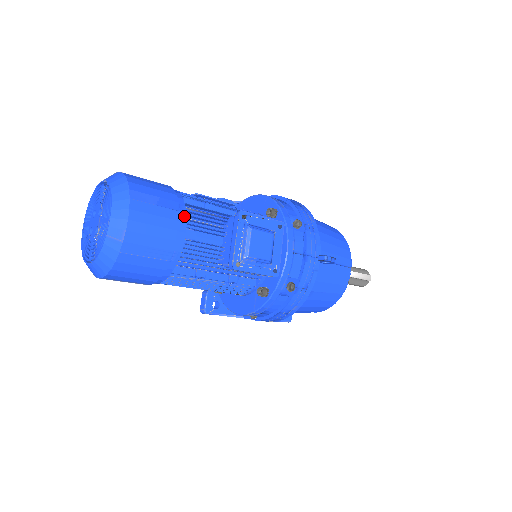
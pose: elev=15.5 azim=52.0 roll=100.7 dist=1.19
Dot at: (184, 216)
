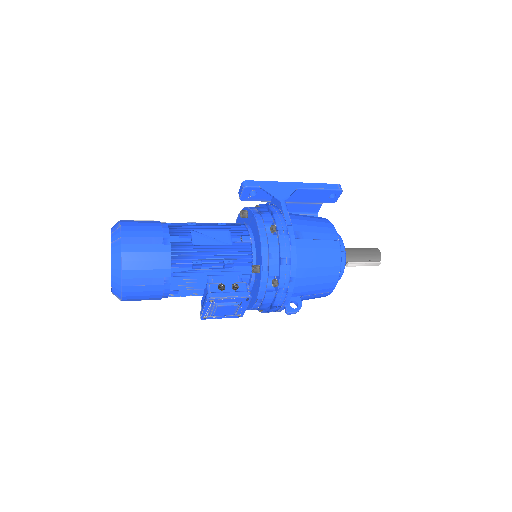
Dot at: (168, 285)
